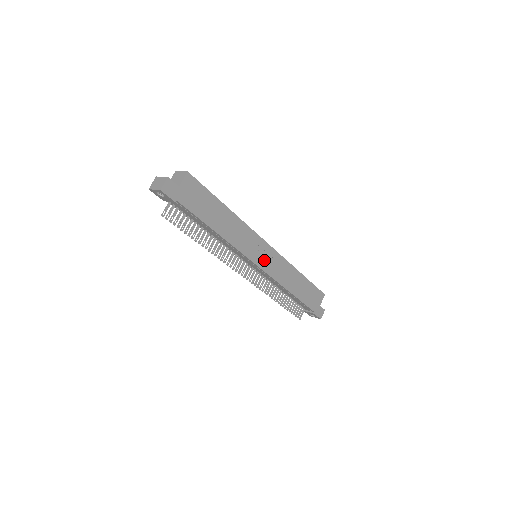
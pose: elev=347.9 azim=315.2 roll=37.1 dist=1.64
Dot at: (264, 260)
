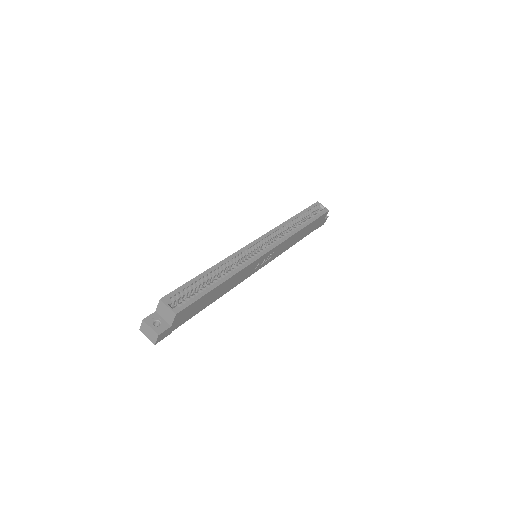
Dot at: (265, 260)
